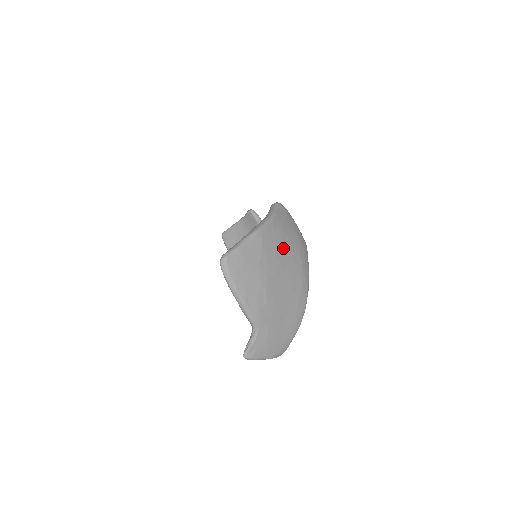
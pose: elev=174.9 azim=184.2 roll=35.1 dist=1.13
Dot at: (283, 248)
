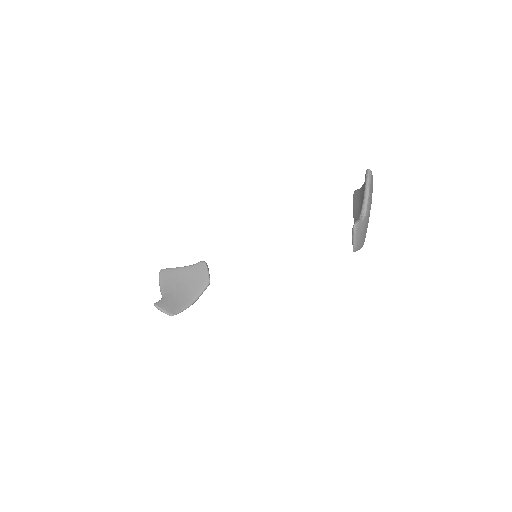
Dot at: occluded
